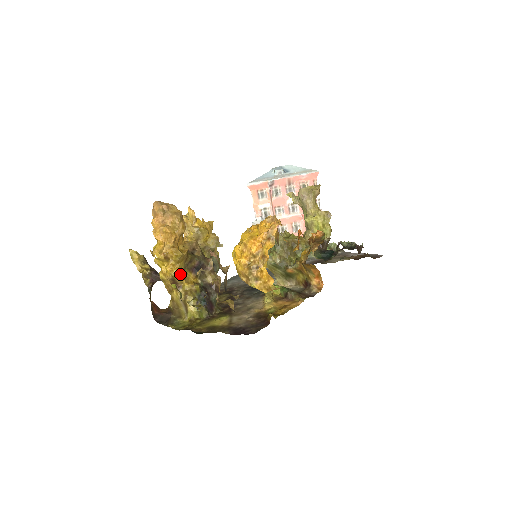
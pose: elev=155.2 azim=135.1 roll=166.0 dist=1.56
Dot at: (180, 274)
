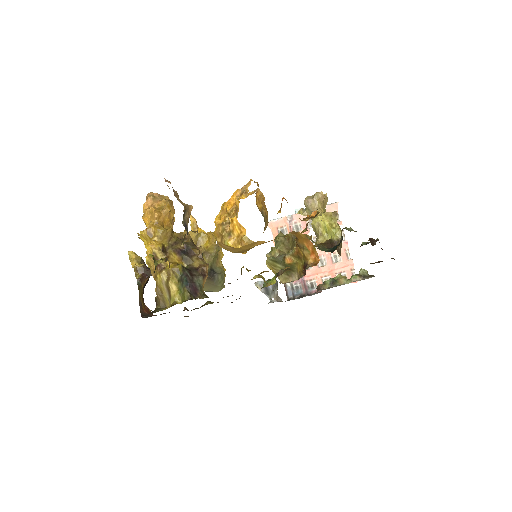
Dot at: (162, 251)
